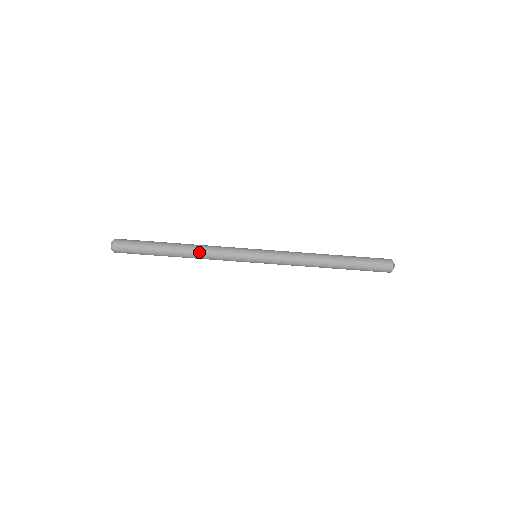
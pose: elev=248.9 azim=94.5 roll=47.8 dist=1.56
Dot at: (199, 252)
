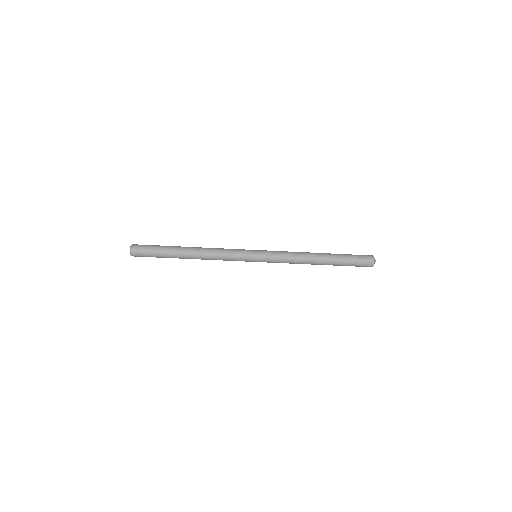
Dot at: (207, 259)
